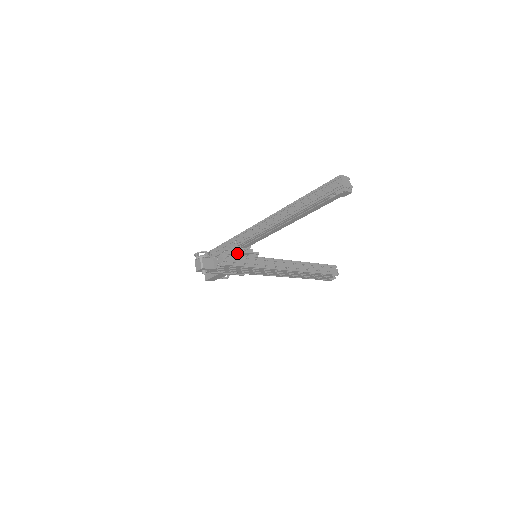
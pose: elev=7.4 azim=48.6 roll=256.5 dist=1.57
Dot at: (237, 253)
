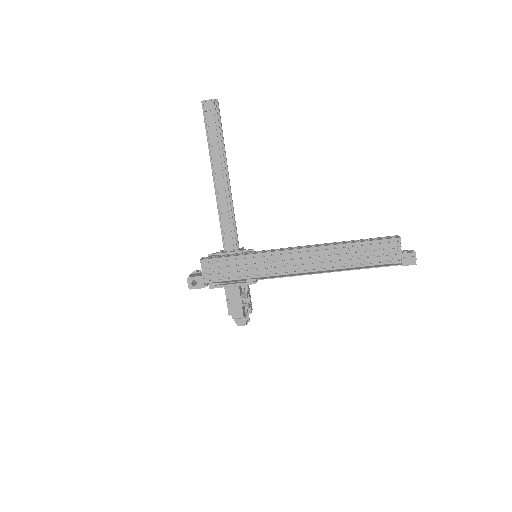
Dot at: occluded
